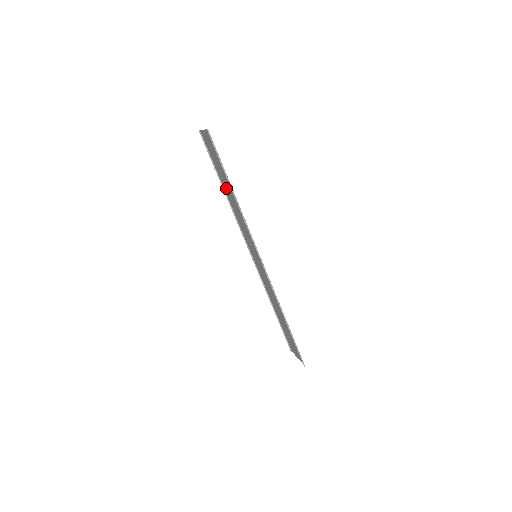
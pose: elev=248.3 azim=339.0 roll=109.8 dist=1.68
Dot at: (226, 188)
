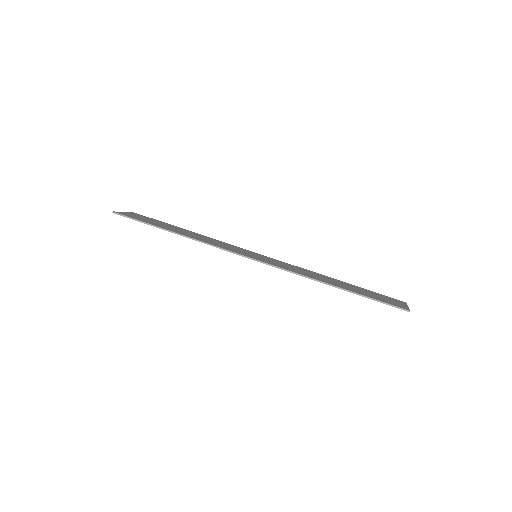
Dot at: occluded
